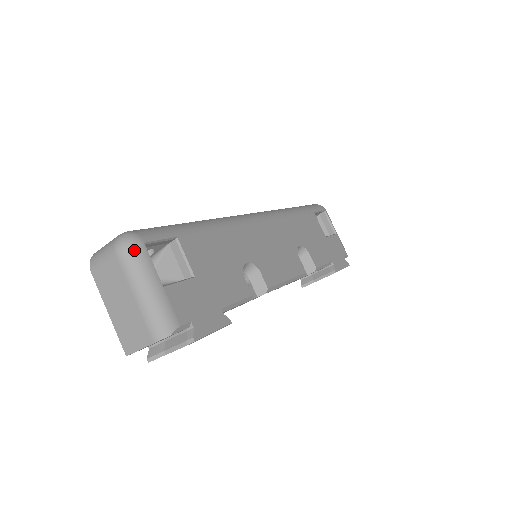
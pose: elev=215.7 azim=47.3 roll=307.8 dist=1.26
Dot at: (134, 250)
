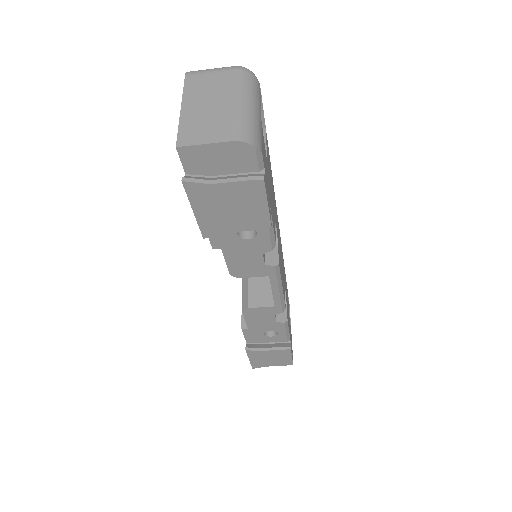
Dot at: (254, 79)
